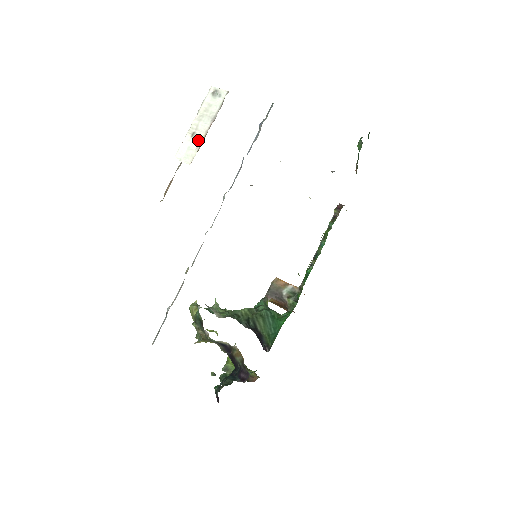
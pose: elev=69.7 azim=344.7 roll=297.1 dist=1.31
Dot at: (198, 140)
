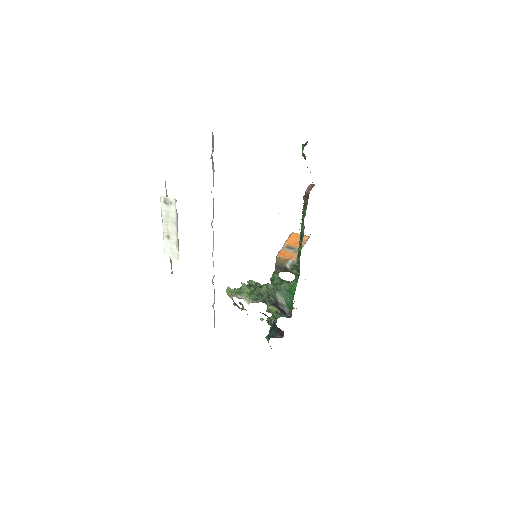
Dot at: (174, 241)
